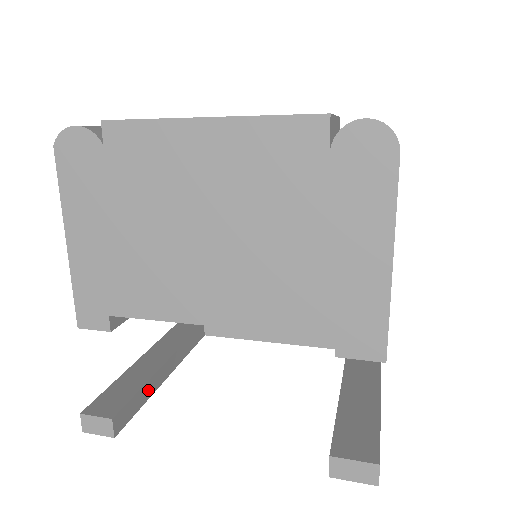
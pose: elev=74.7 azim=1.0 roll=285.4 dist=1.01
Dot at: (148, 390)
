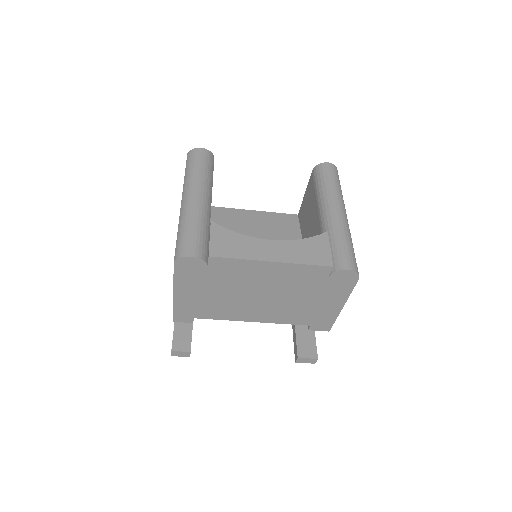
Dot at: occluded
